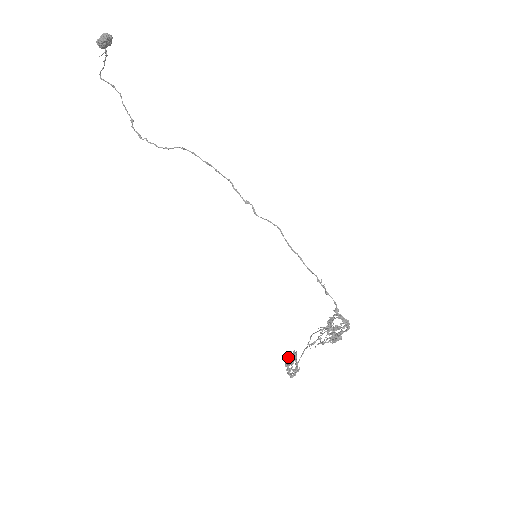
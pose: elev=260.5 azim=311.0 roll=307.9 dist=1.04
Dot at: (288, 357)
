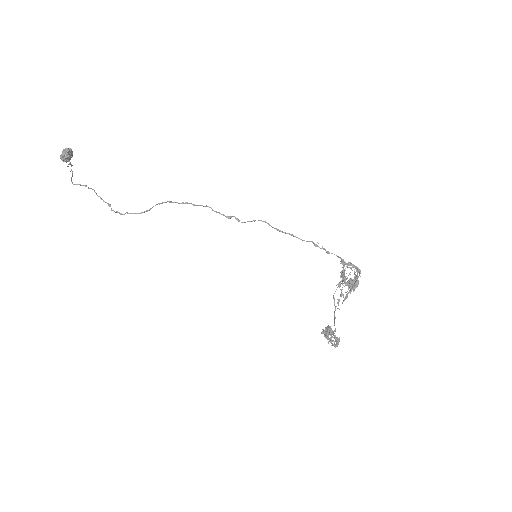
Dot at: (324, 330)
